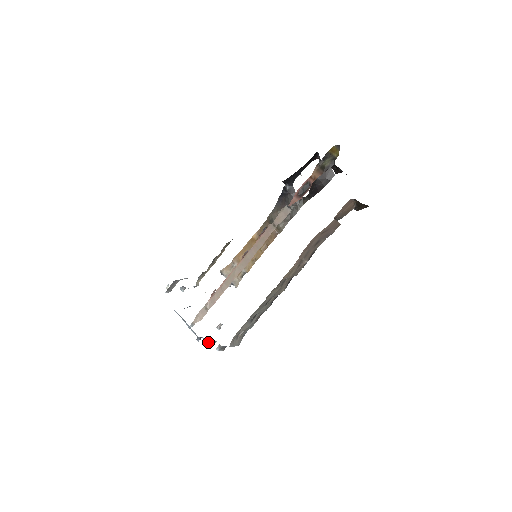
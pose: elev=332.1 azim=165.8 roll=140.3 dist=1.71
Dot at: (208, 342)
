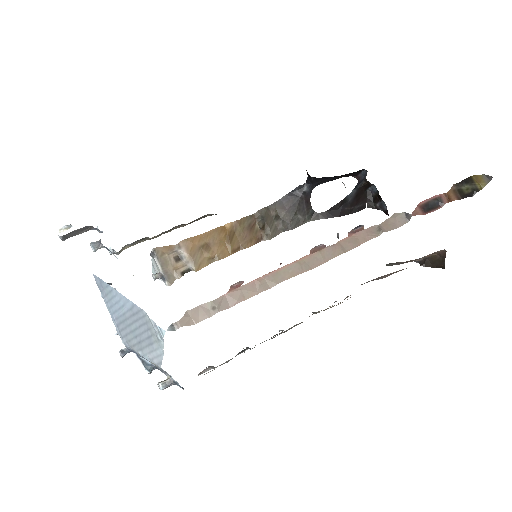
Dot at: (145, 365)
